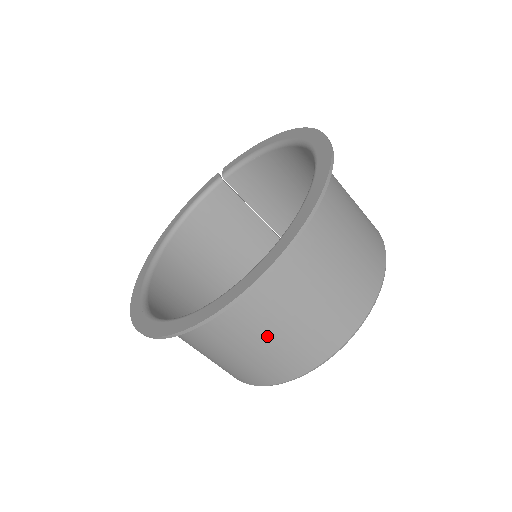
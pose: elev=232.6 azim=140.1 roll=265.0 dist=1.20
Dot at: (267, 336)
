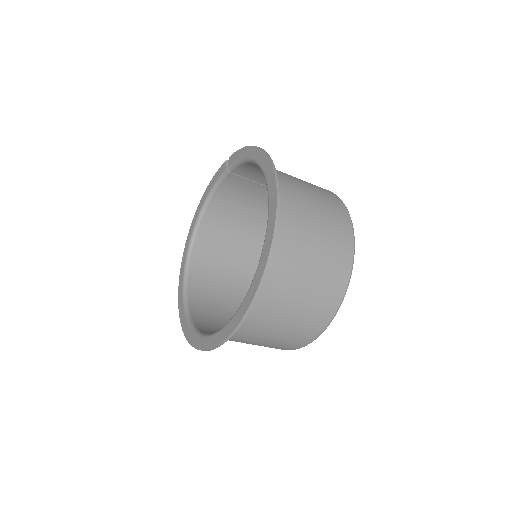
Dot at: (253, 343)
